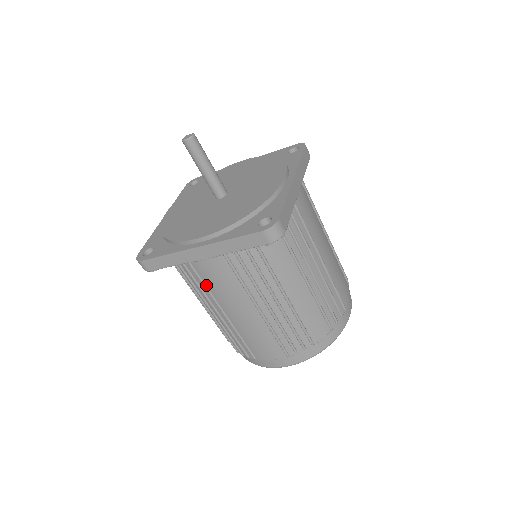
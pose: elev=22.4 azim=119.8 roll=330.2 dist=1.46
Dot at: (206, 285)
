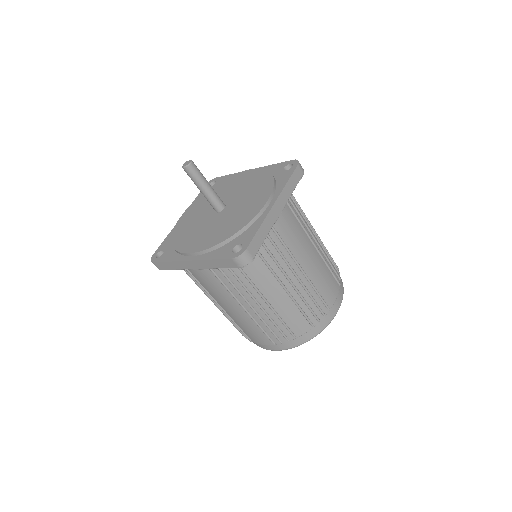
Dot at: (203, 286)
